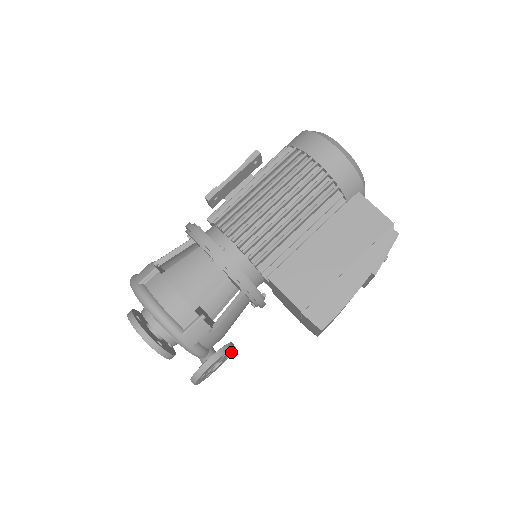
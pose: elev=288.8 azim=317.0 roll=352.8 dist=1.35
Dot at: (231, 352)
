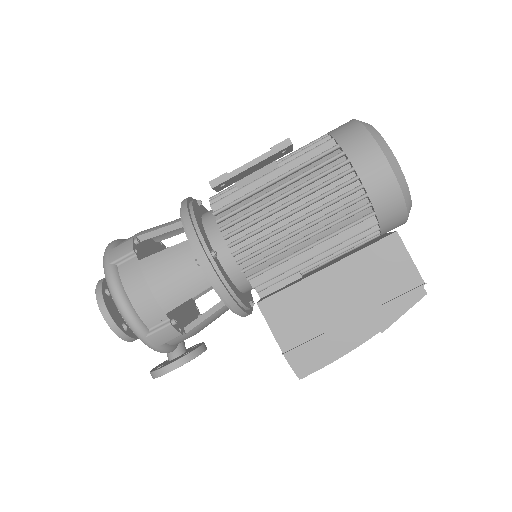
Dot at: occluded
